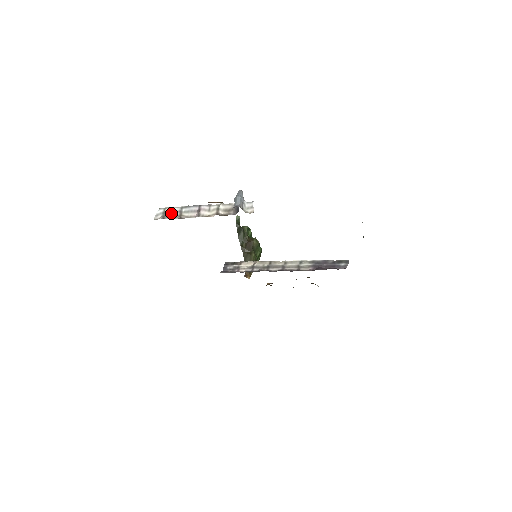
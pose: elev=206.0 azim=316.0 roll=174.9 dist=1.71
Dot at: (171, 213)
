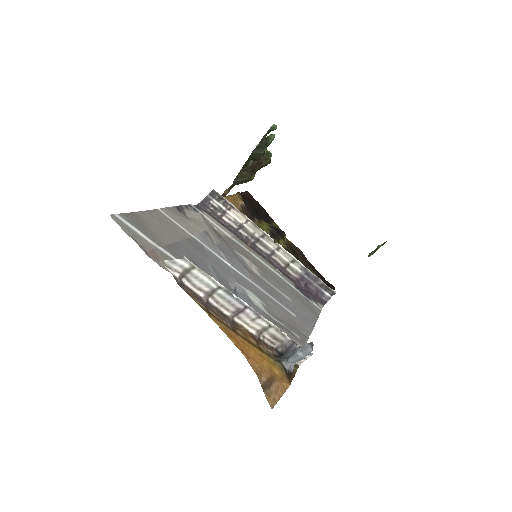
Dot at: (198, 280)
